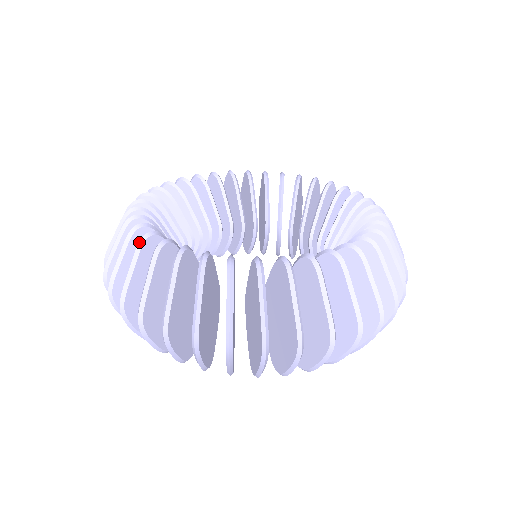
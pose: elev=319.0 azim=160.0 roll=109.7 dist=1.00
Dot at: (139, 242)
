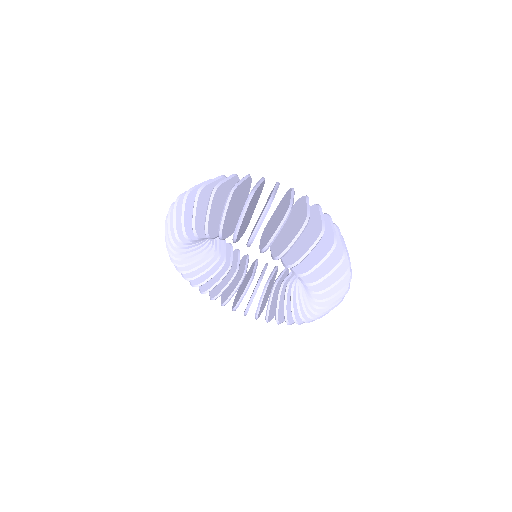
Dot at: (222, 175)
